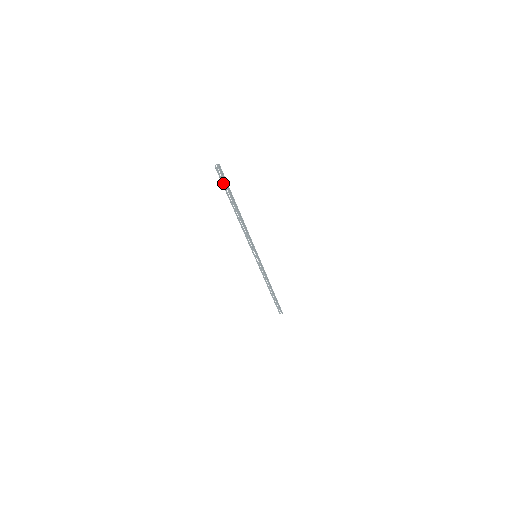
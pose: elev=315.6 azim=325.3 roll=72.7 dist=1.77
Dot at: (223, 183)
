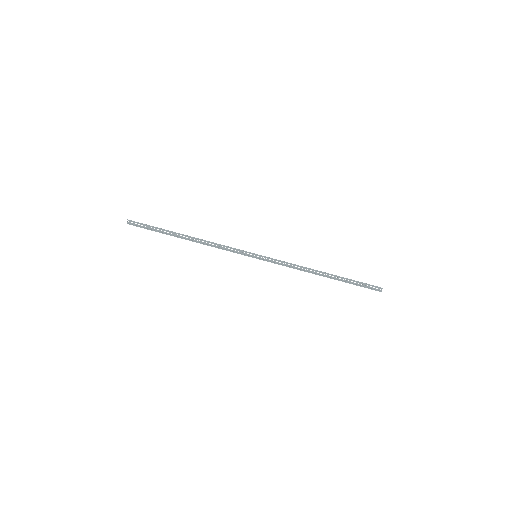
Dot at: (148, 228)
